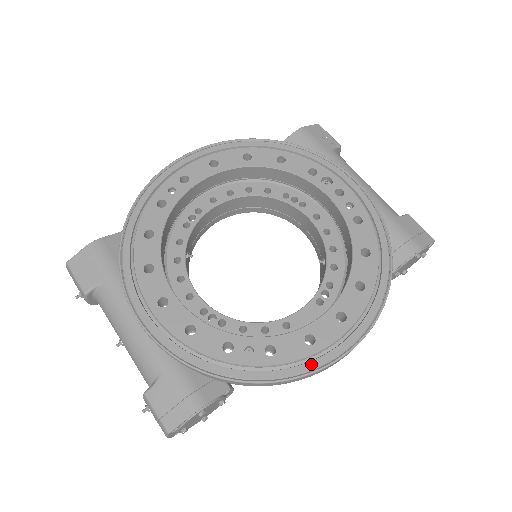
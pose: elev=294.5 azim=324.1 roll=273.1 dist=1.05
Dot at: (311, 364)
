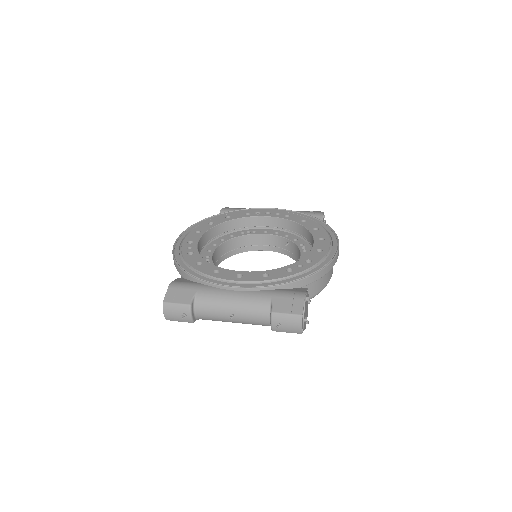
Dot at: (330, 256)
